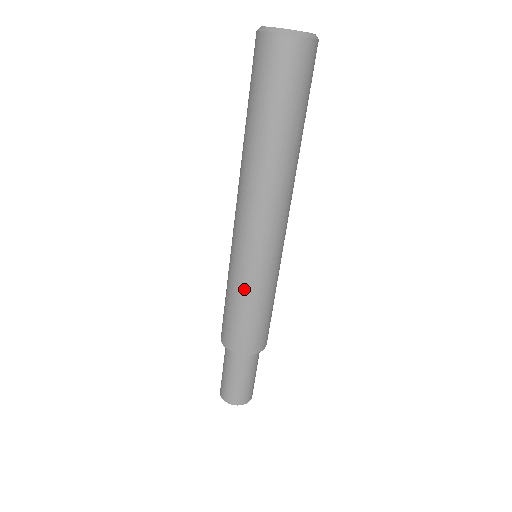
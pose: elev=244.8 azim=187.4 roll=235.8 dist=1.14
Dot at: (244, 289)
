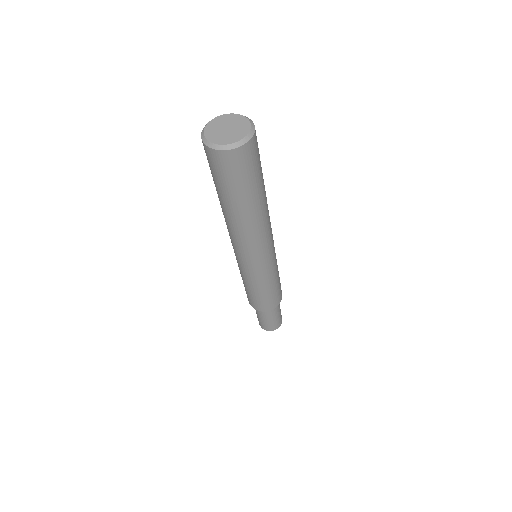
Dot at: (268, 280)
